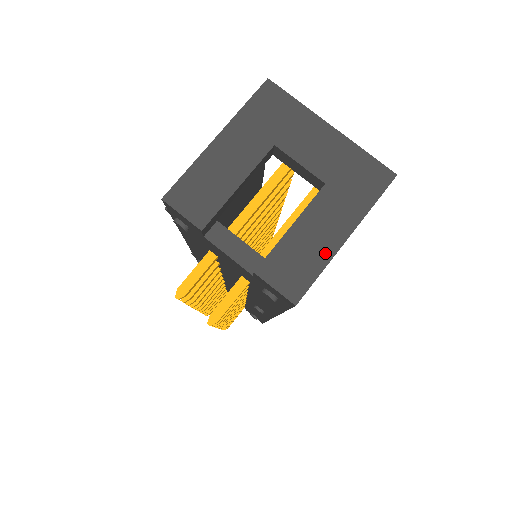
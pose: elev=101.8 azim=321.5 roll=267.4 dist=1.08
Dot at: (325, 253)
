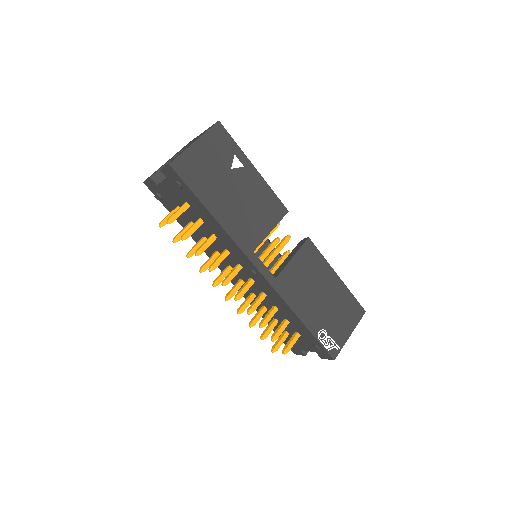
Dot at: (185, 149)
